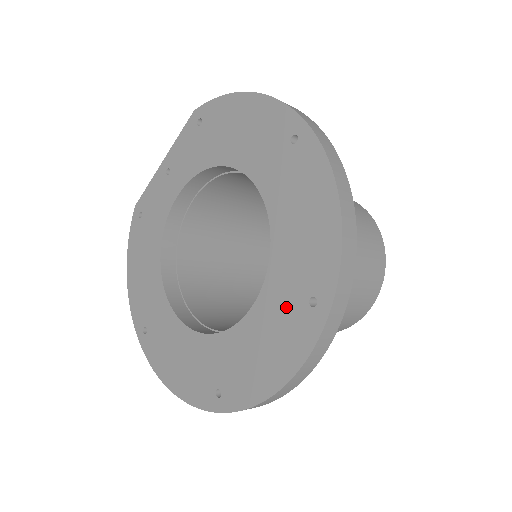
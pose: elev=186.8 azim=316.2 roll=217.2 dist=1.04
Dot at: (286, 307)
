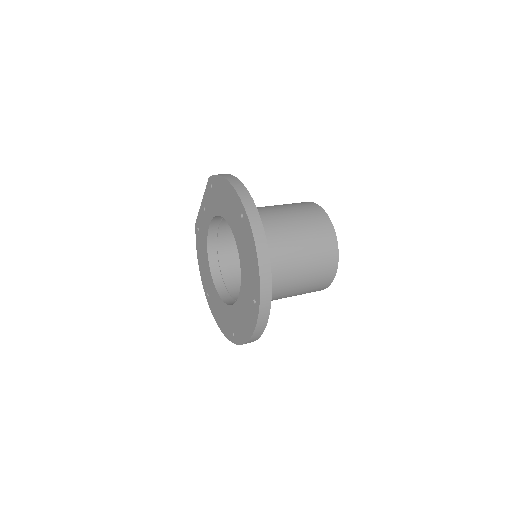
Dot at: (248, 301)
